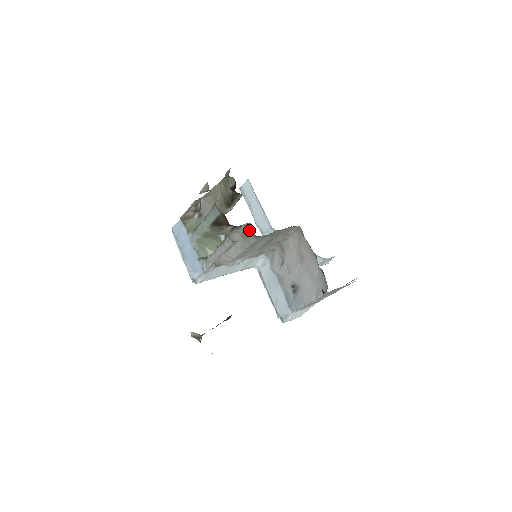
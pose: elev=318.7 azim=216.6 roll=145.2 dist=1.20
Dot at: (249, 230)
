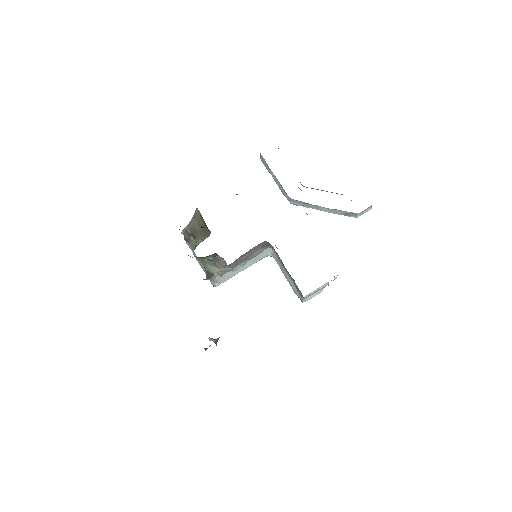
Dot at: occluded
